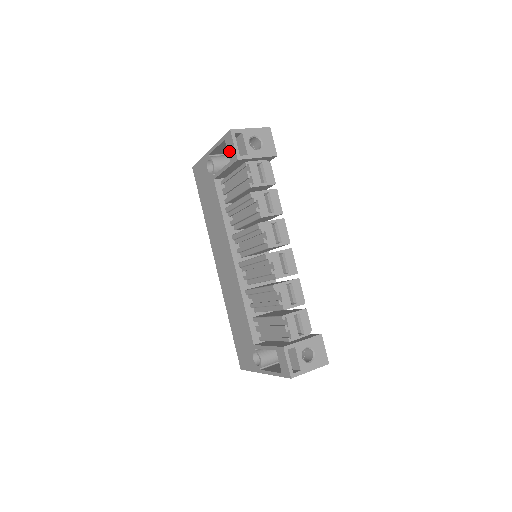
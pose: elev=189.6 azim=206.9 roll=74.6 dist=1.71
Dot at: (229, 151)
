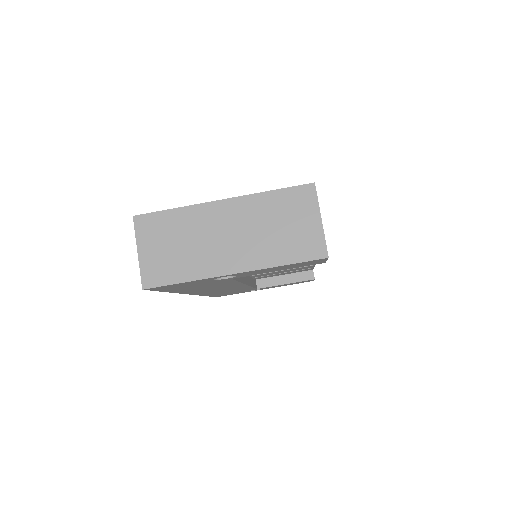
Dot at: occluded
